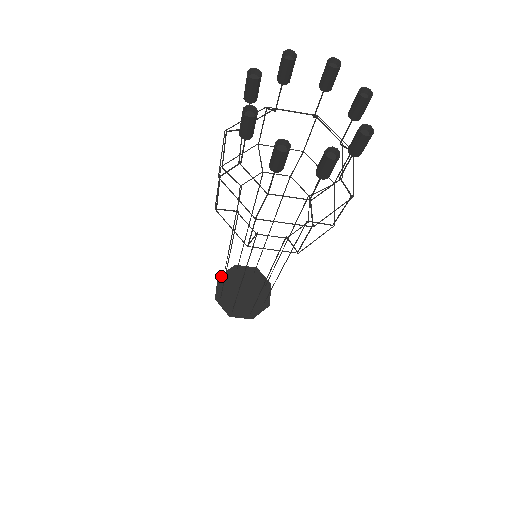
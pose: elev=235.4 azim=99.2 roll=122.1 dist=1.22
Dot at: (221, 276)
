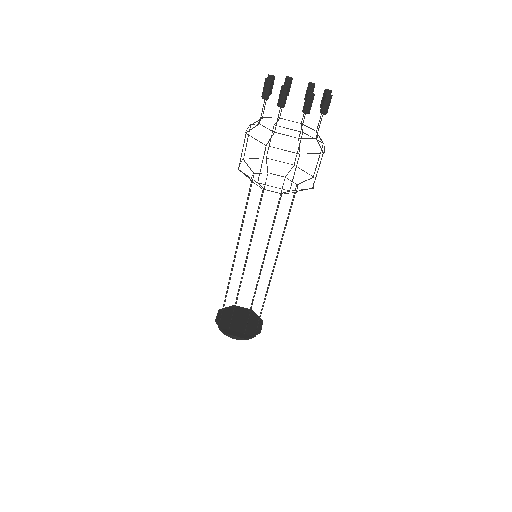
Dot at: occluded
